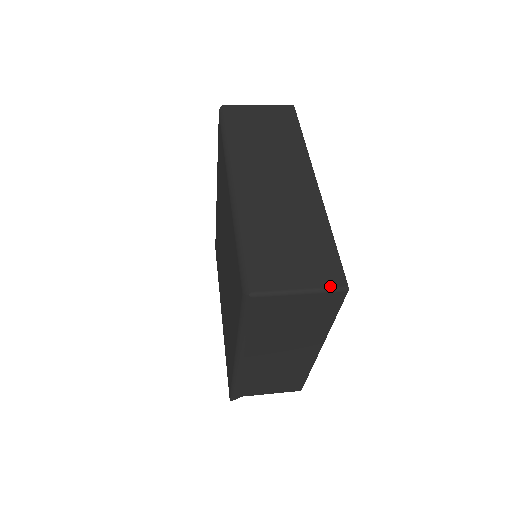
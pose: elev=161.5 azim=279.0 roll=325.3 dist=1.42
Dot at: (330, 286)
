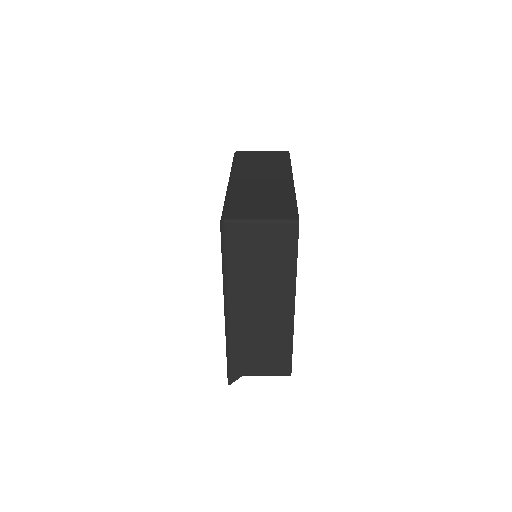
Dot at: (285, 218)
